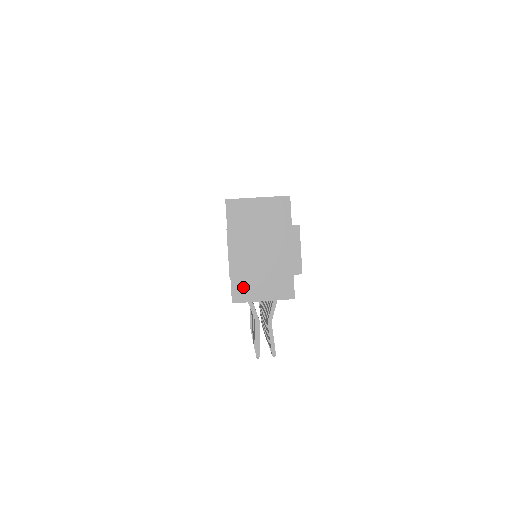
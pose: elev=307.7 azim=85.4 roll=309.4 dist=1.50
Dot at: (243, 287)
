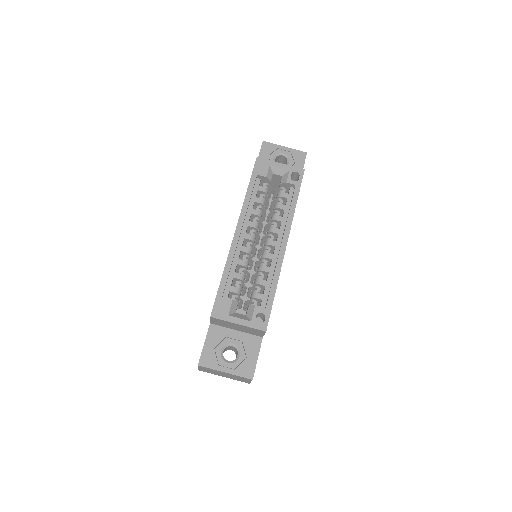
Dot at: occluded
